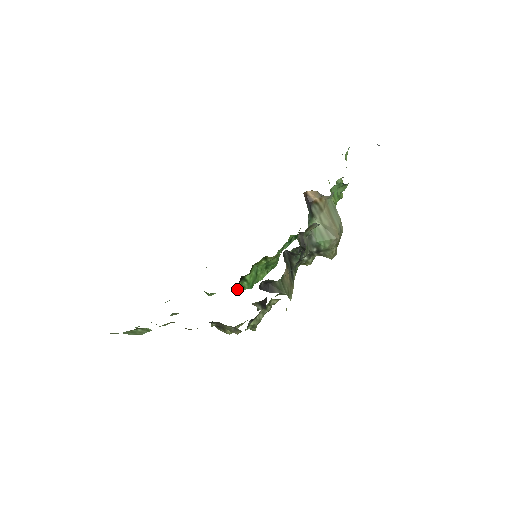
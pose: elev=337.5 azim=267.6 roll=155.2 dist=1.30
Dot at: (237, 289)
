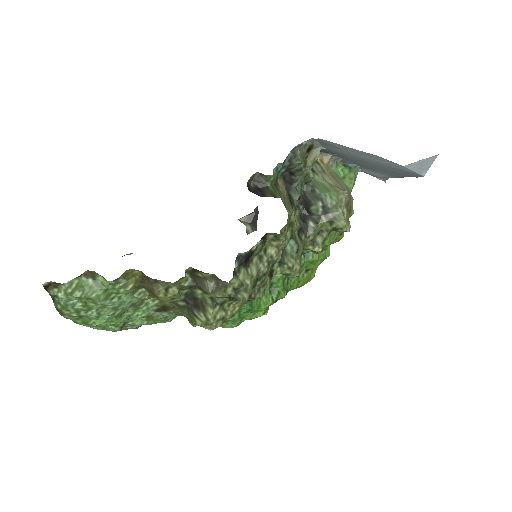
Dot at: occluded
